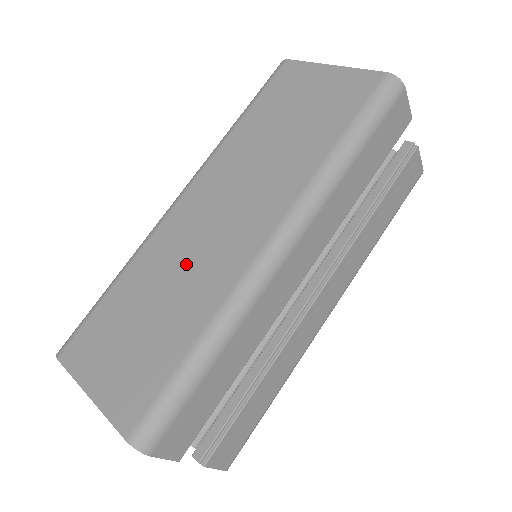
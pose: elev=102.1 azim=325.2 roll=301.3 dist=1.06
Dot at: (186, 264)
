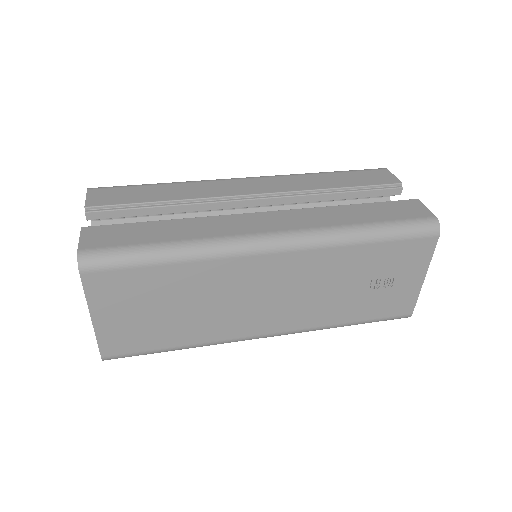
Dot at: occluded
